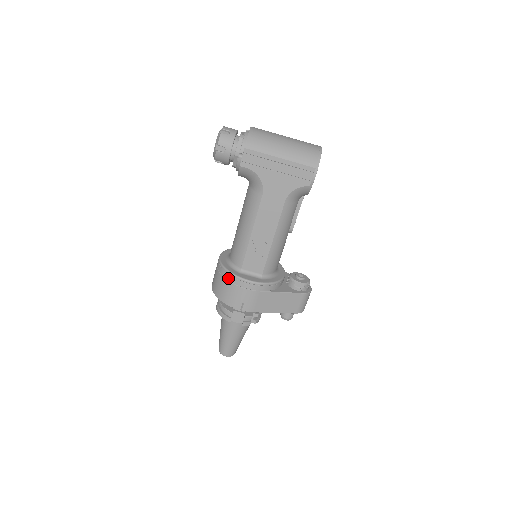
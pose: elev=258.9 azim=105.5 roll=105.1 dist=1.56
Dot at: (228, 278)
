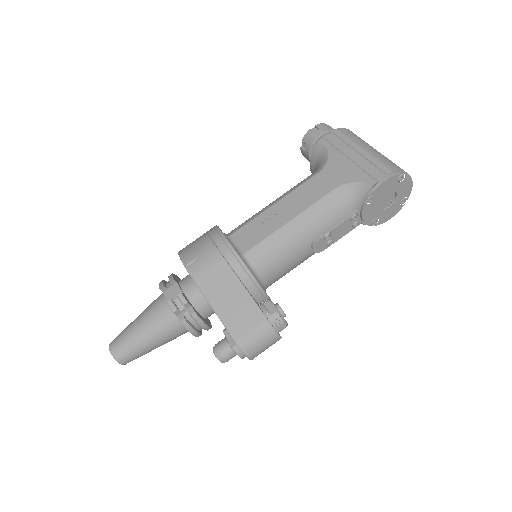
Dot at: (210, 230)
